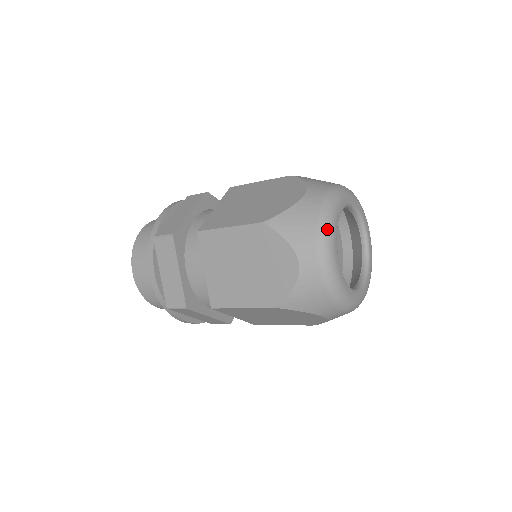
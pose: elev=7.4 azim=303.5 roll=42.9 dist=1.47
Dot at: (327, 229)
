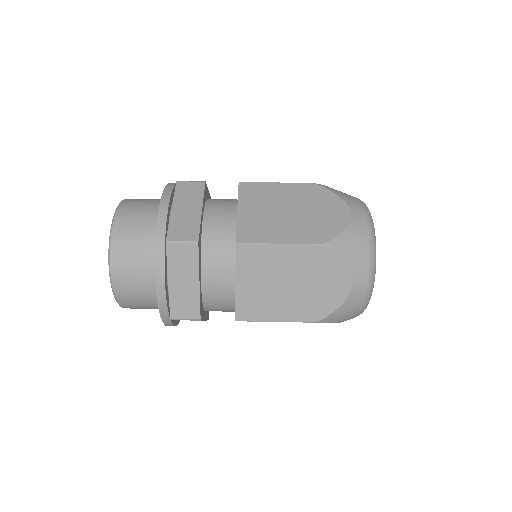
Dot at: occluded
